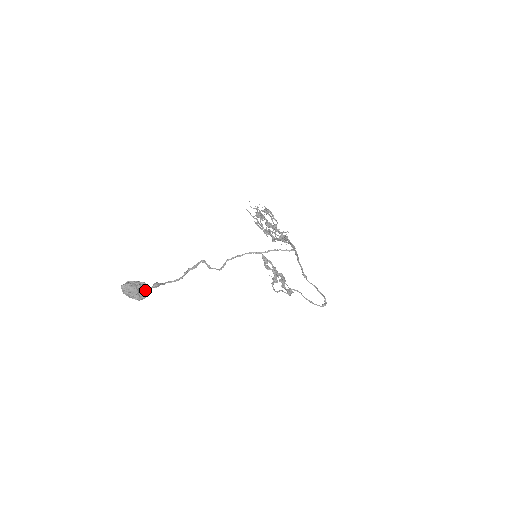
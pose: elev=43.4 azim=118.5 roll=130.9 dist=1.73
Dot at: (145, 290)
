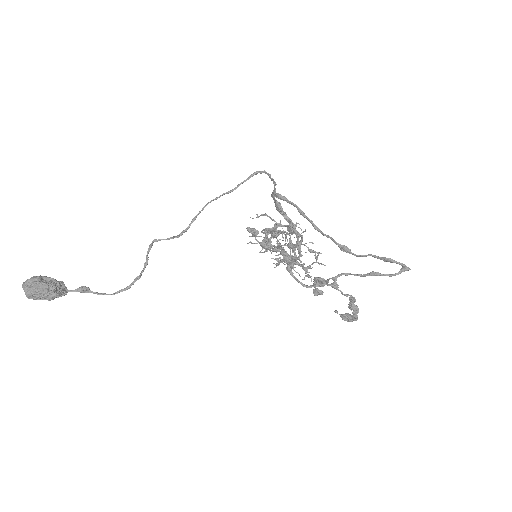
Dot at: (55, 281)
